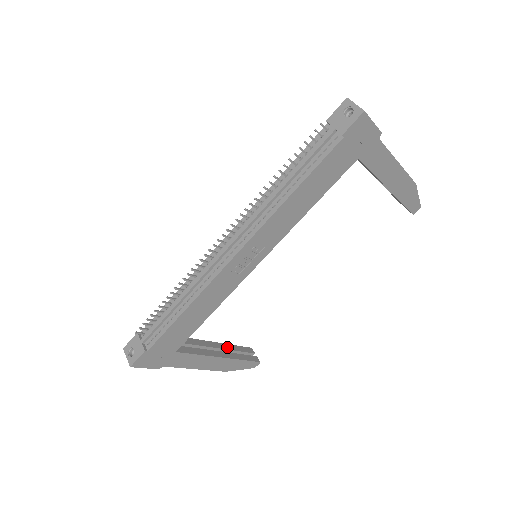
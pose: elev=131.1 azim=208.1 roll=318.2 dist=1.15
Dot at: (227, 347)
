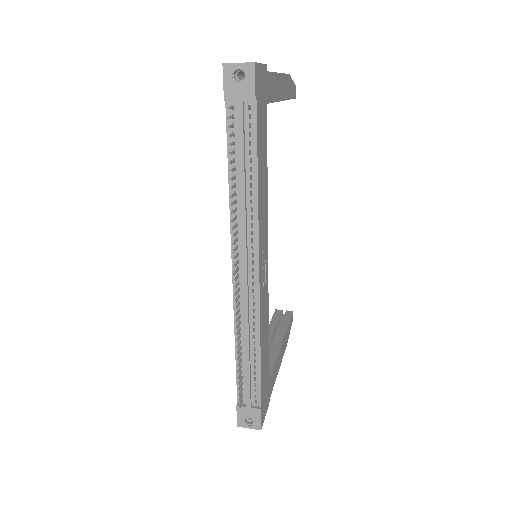
Dot at: (271, 331)
